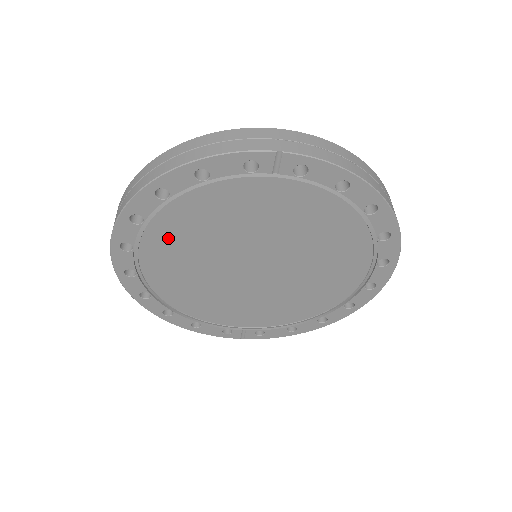
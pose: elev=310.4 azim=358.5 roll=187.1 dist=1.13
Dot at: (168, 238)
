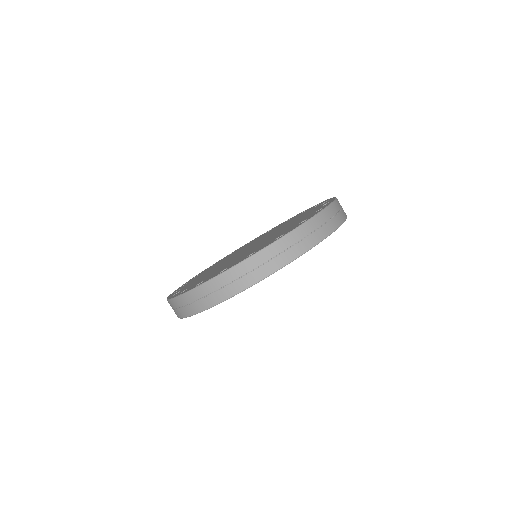
Dot at: occluded
